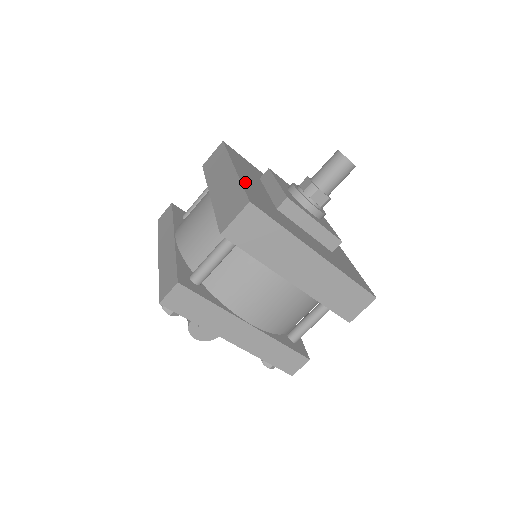
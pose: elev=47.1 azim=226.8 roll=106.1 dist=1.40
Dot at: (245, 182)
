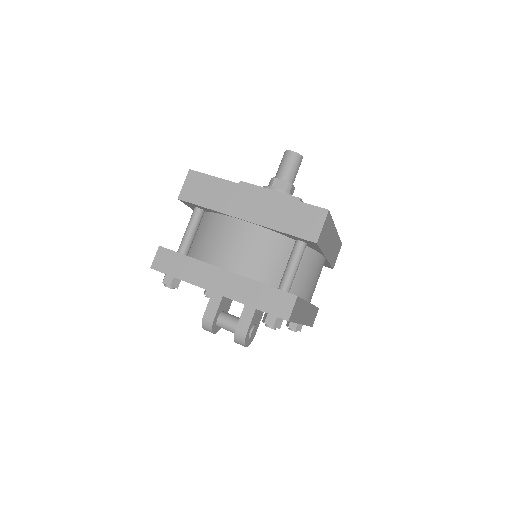
Dot at: occluded
